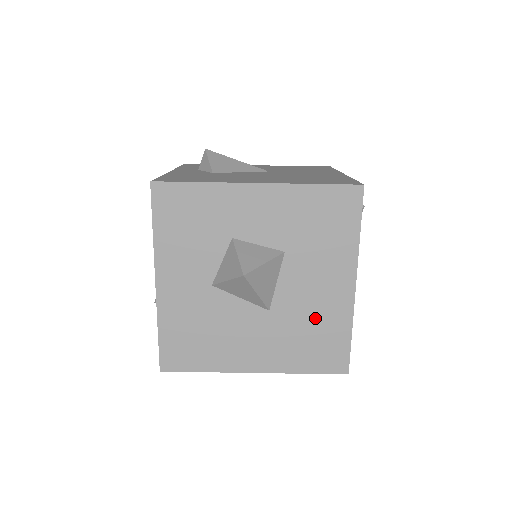
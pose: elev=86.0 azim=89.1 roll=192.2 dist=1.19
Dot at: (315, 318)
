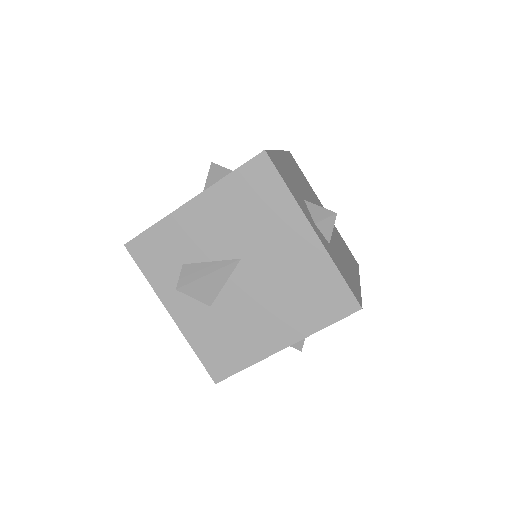
Dot at: occluded
